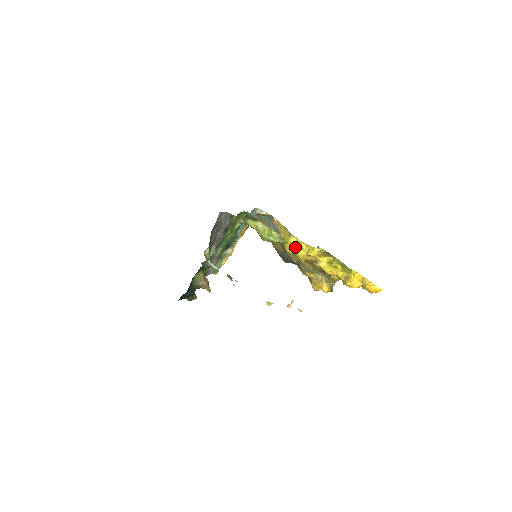
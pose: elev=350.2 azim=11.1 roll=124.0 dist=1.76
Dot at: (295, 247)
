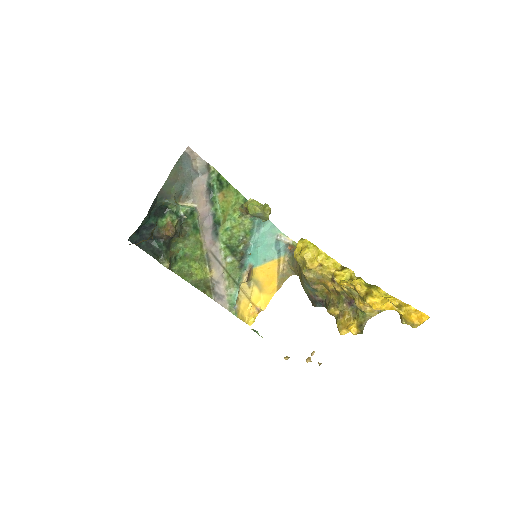
Dot at: (301, 249)
